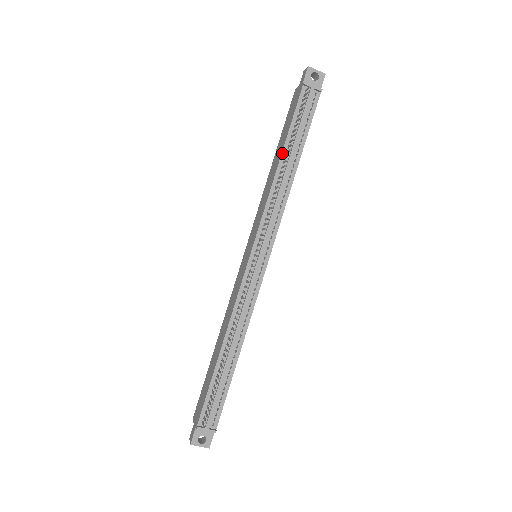
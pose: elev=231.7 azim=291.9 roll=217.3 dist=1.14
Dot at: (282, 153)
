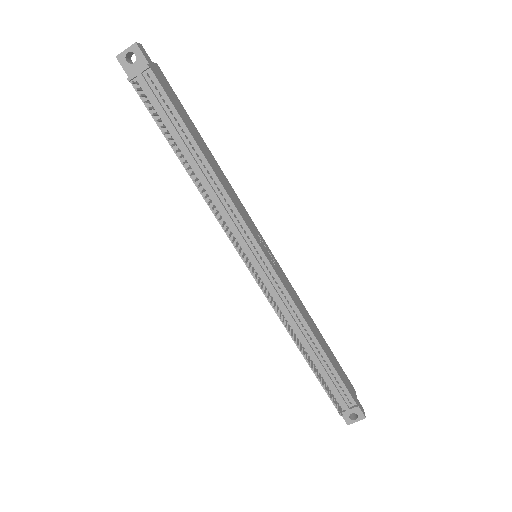
Dot at: (180, 161)
